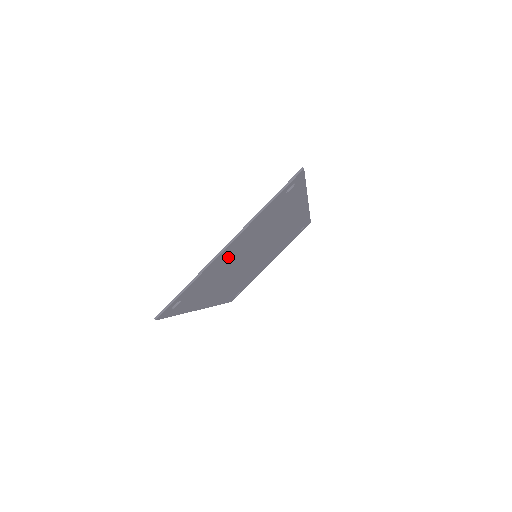
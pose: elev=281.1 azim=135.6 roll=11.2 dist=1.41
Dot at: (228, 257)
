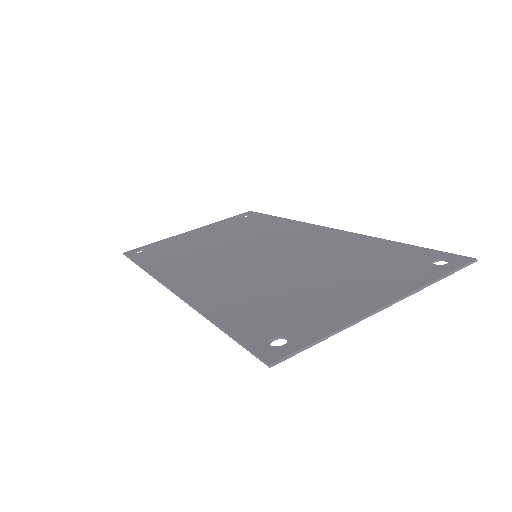
Dot at: (335, 297)
